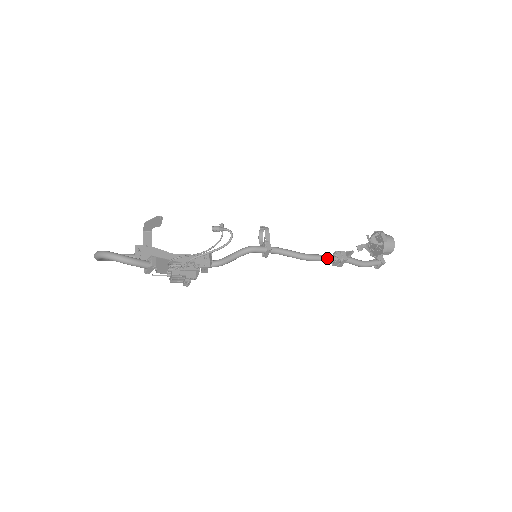
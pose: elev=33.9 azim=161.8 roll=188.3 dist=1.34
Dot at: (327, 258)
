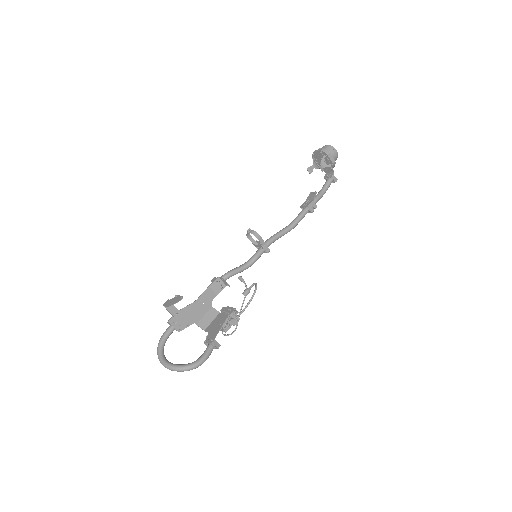
Dot at: occluded
